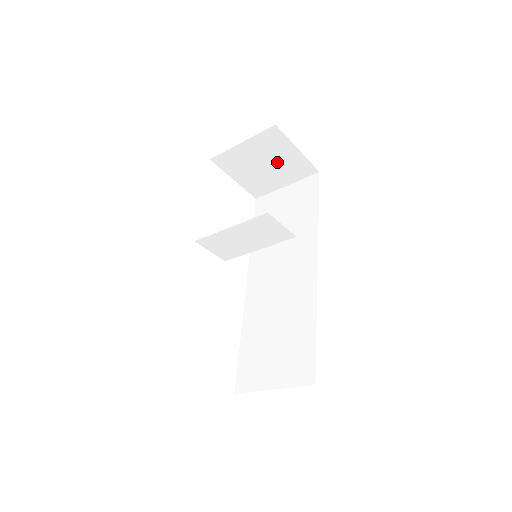
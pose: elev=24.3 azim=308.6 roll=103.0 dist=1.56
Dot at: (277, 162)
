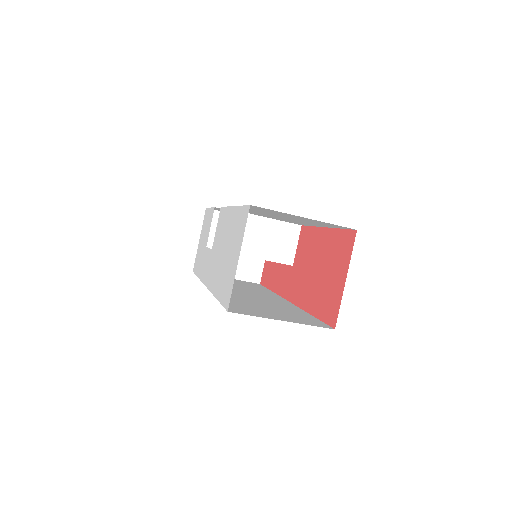
Dot at: occluded
